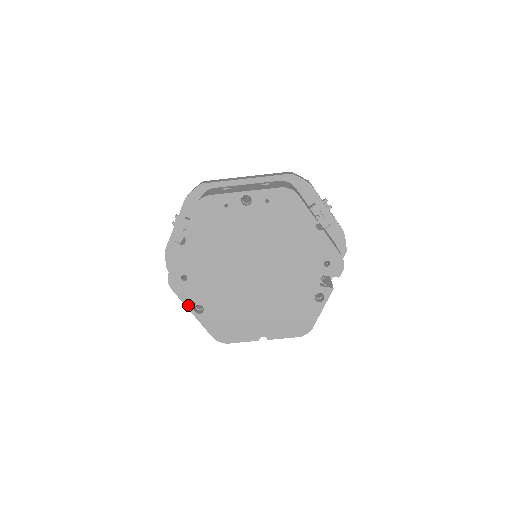
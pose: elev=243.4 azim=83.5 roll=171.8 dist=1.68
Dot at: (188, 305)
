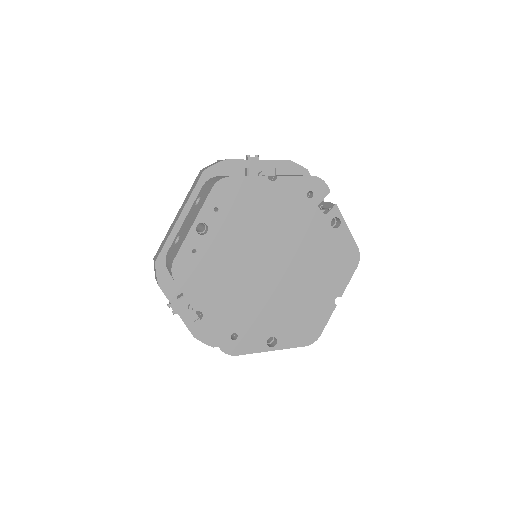
Dot at: (261, 350)
